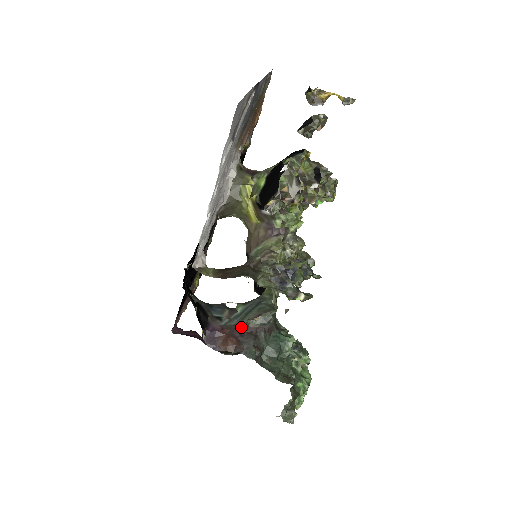
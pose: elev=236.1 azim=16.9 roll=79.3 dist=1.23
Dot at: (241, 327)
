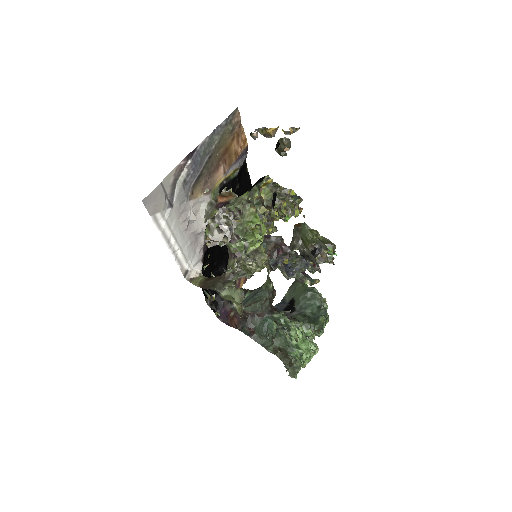
Dot at: occluded
